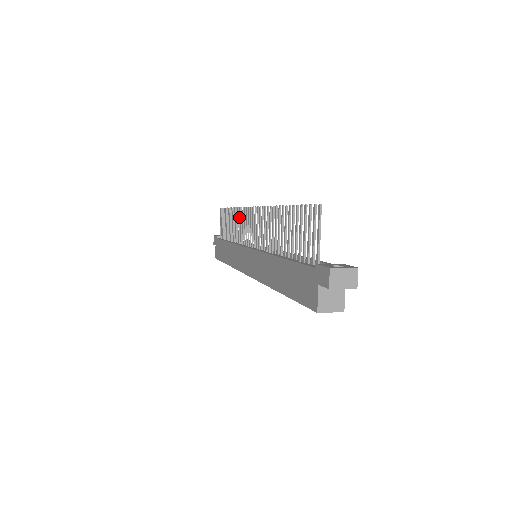
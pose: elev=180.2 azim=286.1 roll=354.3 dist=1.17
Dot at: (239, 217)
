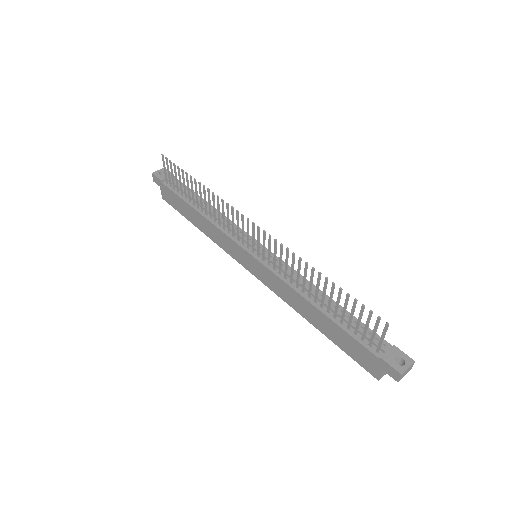
Dot at: (218, 205)
